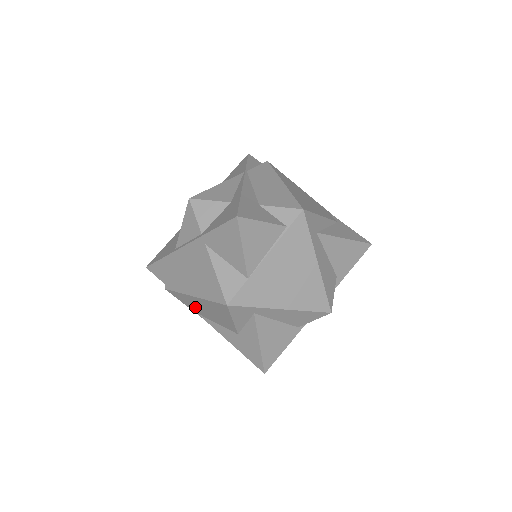
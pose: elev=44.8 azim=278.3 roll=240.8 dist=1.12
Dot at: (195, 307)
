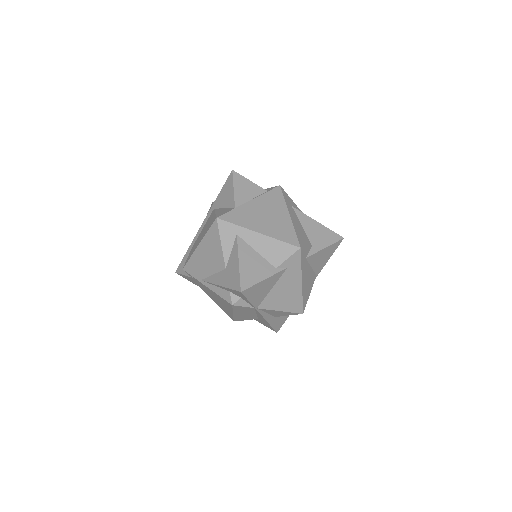
Dot at: (200, 268)
